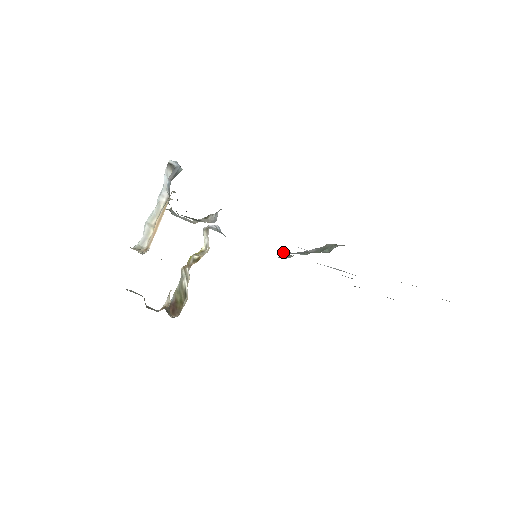
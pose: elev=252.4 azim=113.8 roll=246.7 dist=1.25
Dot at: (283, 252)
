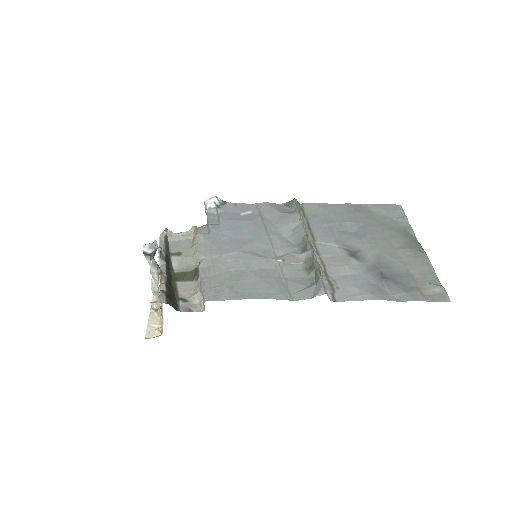
Dot at: (282, 233)
